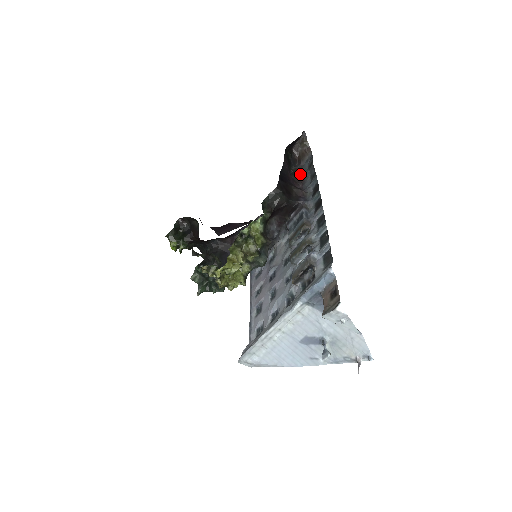
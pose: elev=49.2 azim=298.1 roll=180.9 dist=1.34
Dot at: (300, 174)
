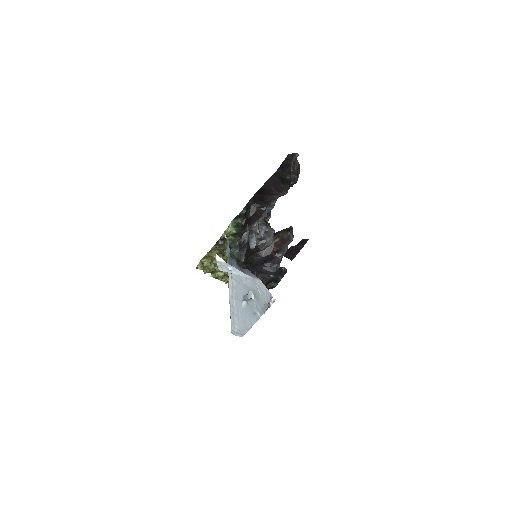
Dot at: (292, 186)
